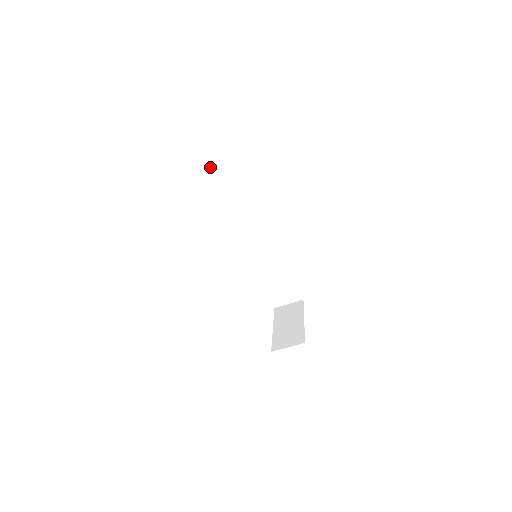
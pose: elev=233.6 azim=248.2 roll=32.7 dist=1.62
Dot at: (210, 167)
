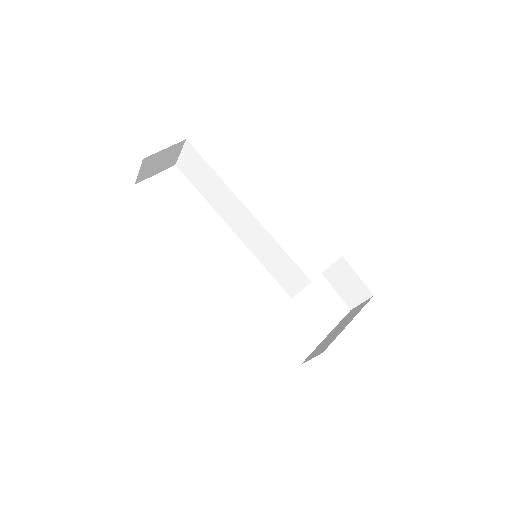
Dot at: (194, 178)
